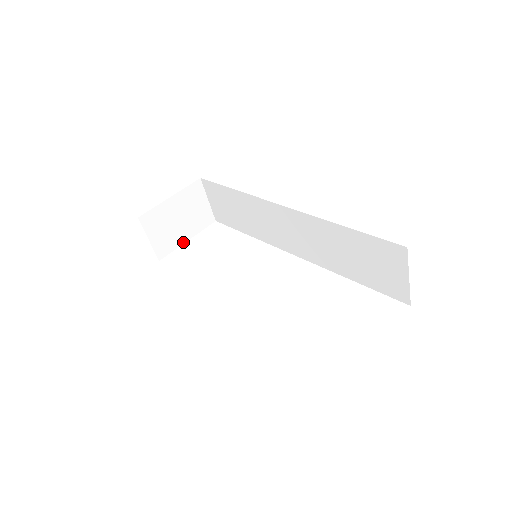
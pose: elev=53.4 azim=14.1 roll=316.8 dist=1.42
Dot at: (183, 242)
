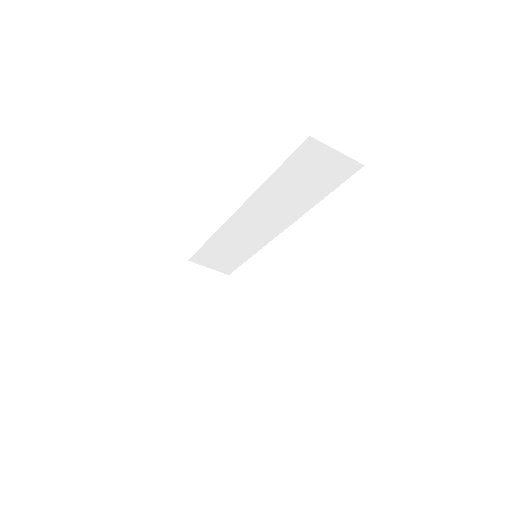
Dot at: (222, 309)
